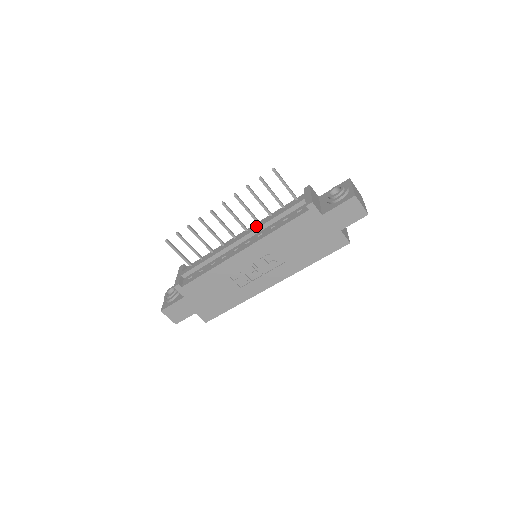
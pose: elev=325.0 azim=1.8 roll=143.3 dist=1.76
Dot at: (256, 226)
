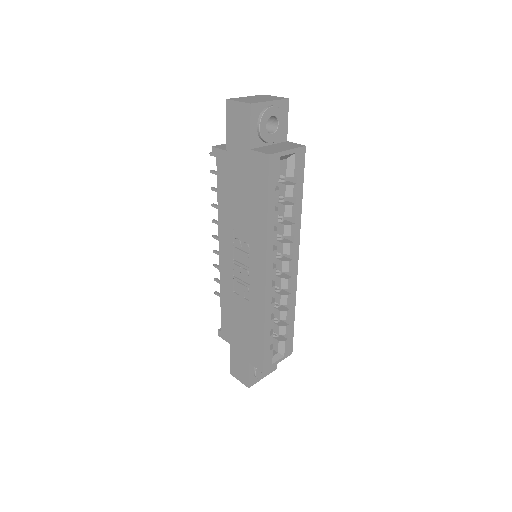
Dot at: occluded
